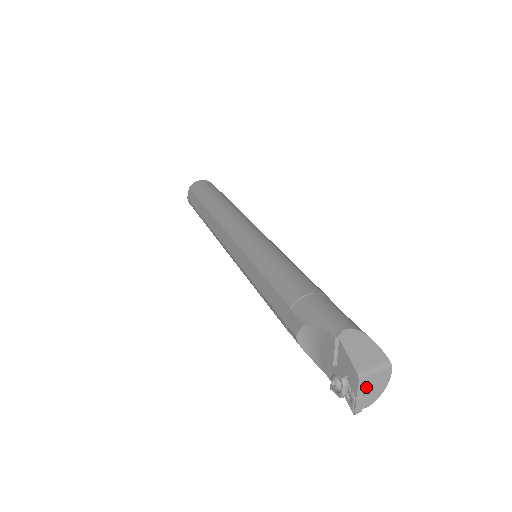
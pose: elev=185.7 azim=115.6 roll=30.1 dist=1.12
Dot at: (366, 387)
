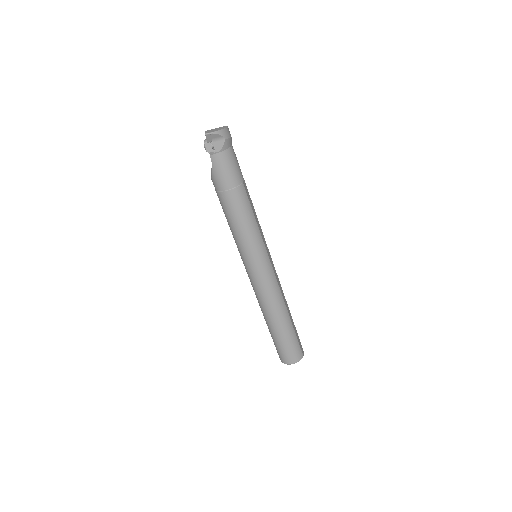
Dot at: occluded
